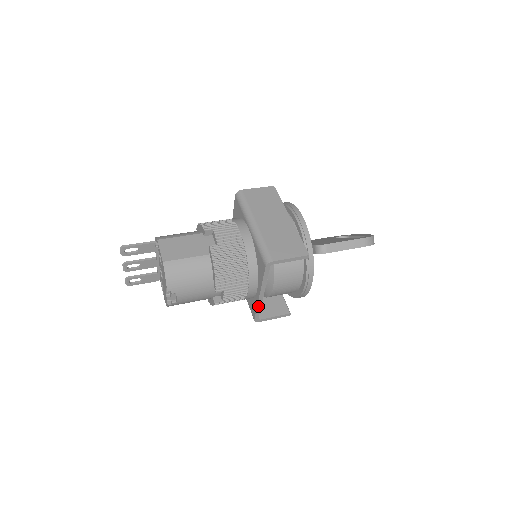
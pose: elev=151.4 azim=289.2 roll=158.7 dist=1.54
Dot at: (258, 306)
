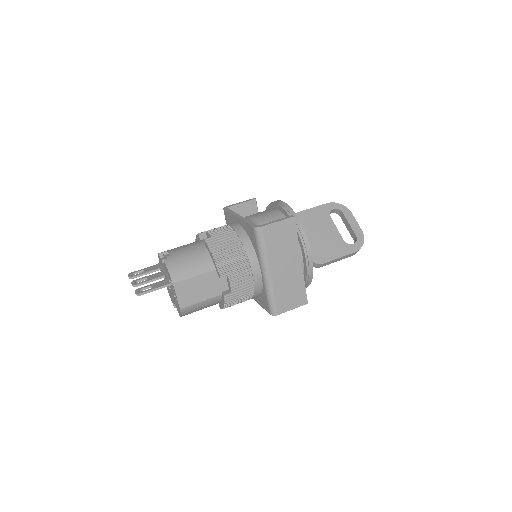
Dot at: occluded
